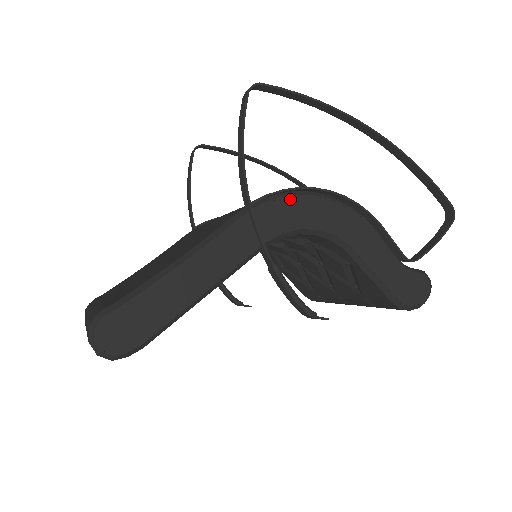
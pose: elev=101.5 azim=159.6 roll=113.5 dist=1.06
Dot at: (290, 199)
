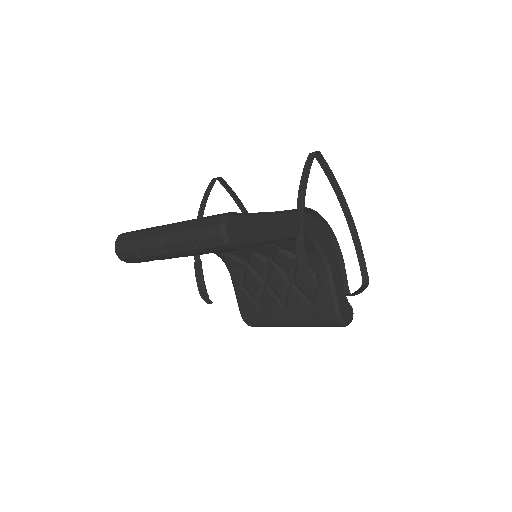
Dot at: (315, 220)
